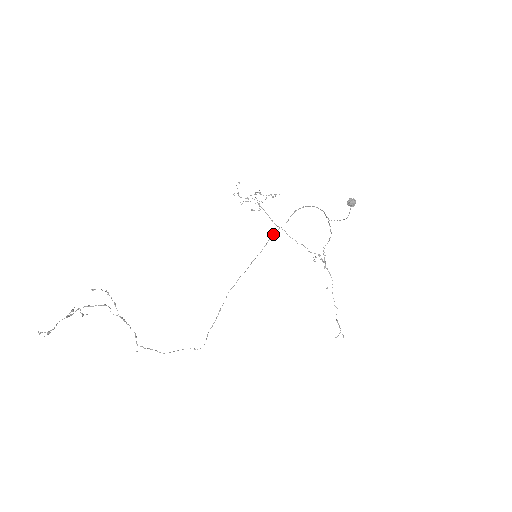
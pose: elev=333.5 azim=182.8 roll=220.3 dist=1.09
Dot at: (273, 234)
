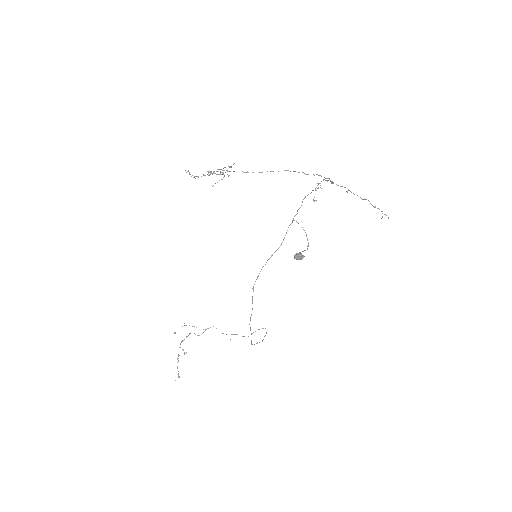
Dot at: occluded
